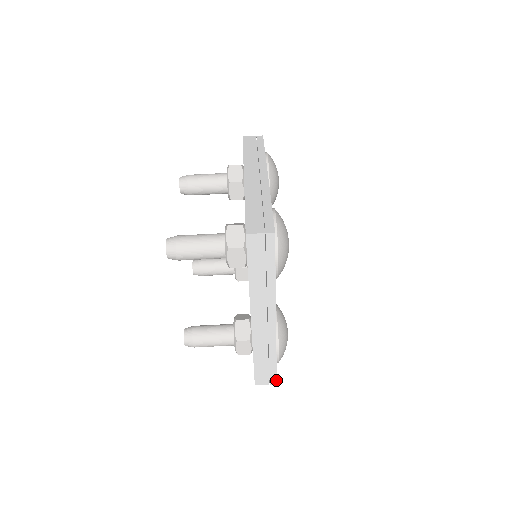
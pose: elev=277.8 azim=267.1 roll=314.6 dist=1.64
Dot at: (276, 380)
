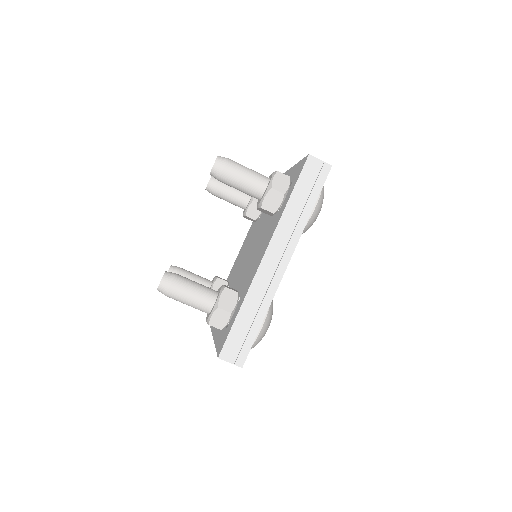
Dot at: occluded
